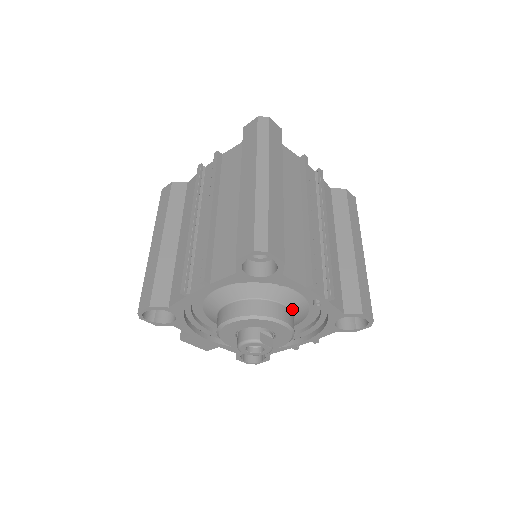
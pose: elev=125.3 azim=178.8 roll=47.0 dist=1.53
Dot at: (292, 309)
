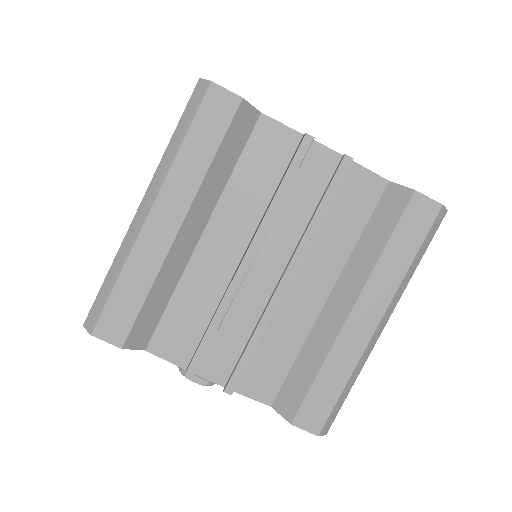
Dot at: occluded
